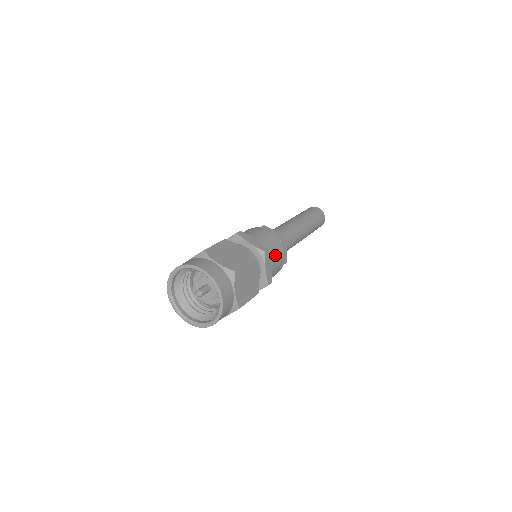
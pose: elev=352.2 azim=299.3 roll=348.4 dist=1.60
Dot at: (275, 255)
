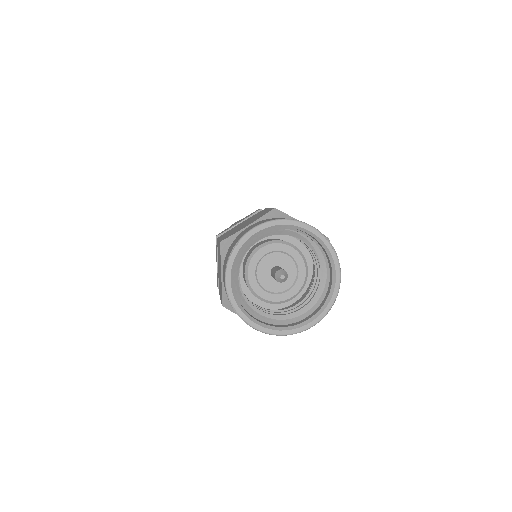
Dot at: occluded
